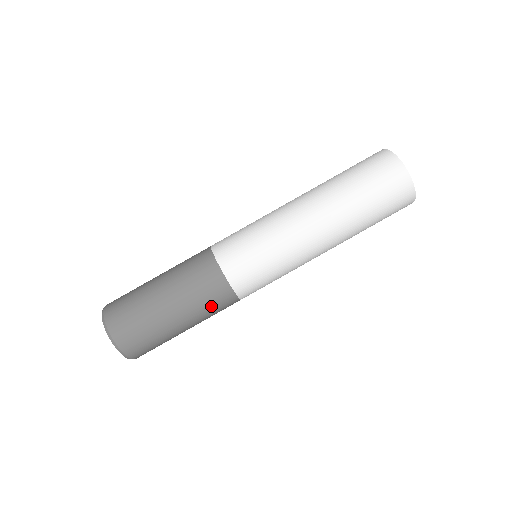
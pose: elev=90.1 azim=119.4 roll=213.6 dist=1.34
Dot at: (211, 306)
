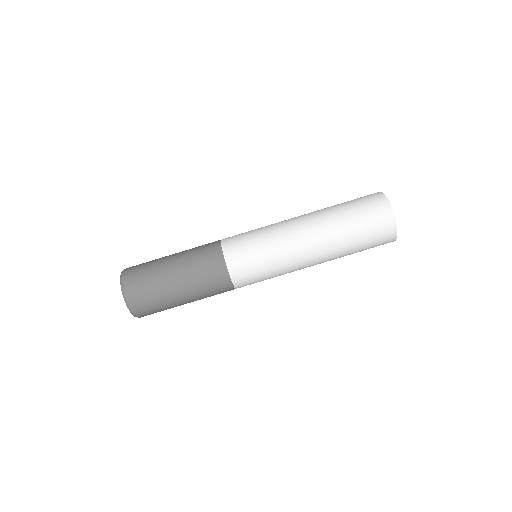
Dot at: (214, 294)
